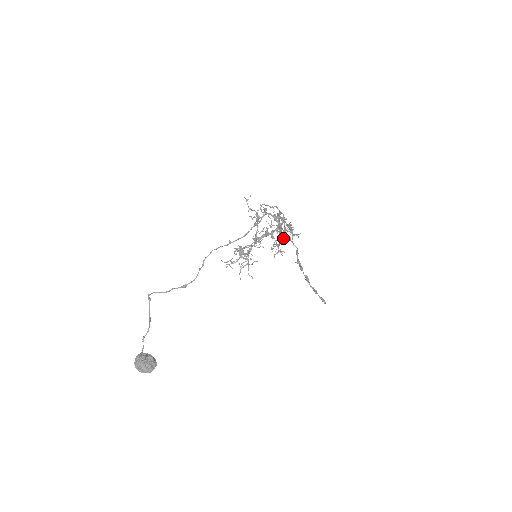
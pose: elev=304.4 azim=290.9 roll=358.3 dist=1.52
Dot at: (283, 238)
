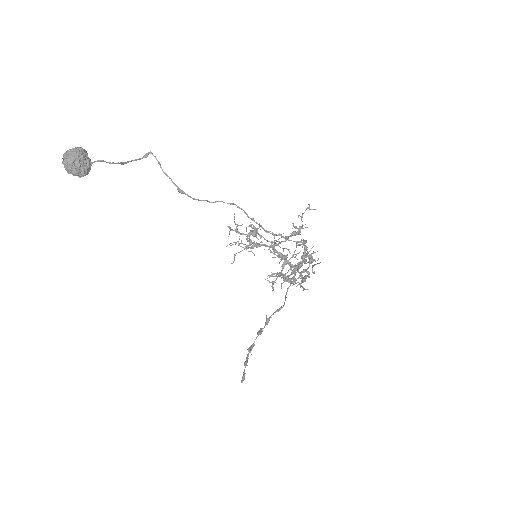
Dot at: (287, 280)
